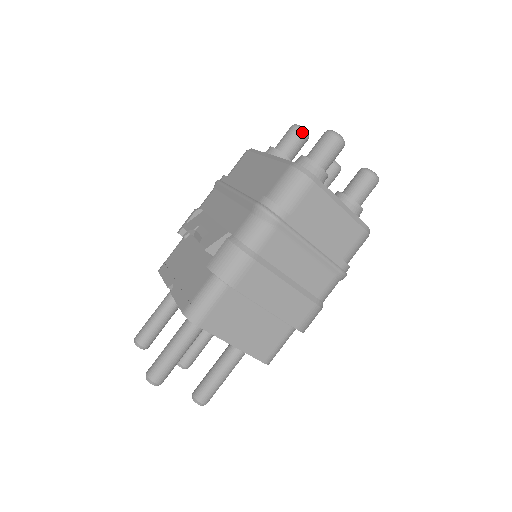
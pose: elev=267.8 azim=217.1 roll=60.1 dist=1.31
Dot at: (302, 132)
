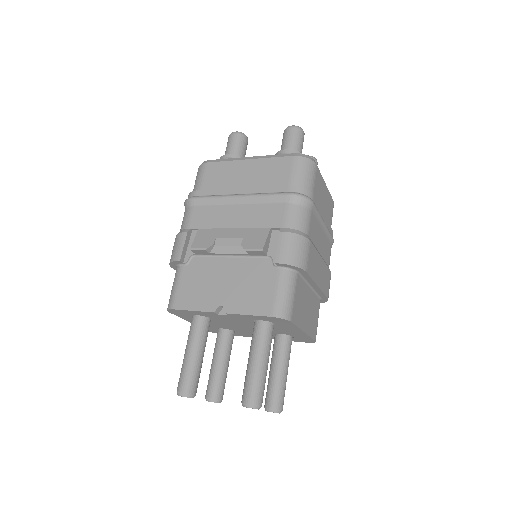
Dot at: (246, 137)
